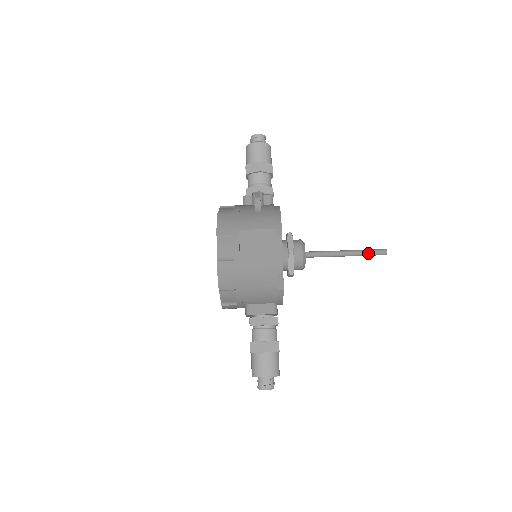
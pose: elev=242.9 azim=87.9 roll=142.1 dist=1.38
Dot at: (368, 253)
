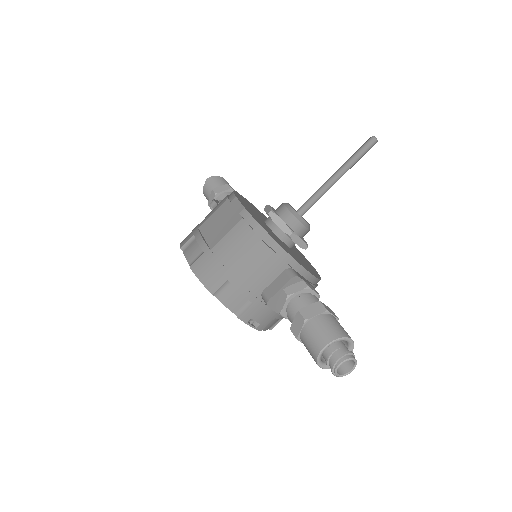
Dot at: (356, 155)
